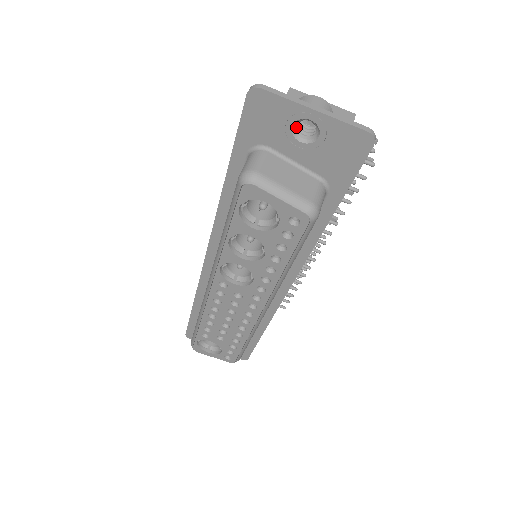
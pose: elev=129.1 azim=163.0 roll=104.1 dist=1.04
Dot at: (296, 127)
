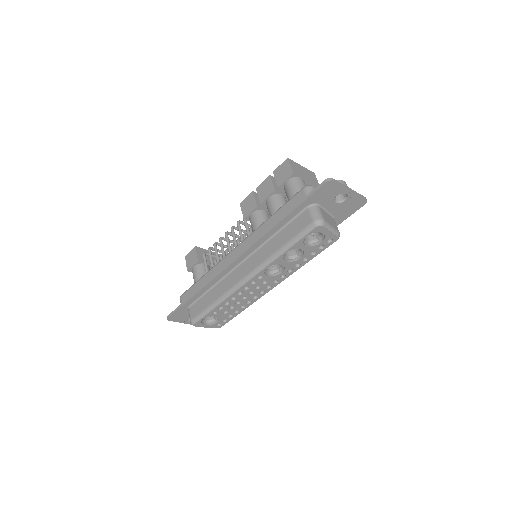
Dot at: (335, 196)
